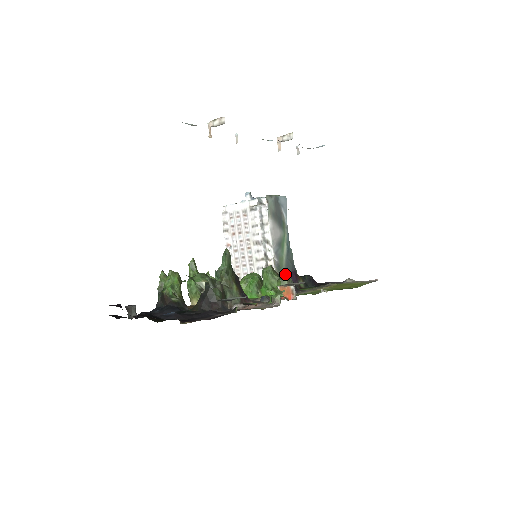
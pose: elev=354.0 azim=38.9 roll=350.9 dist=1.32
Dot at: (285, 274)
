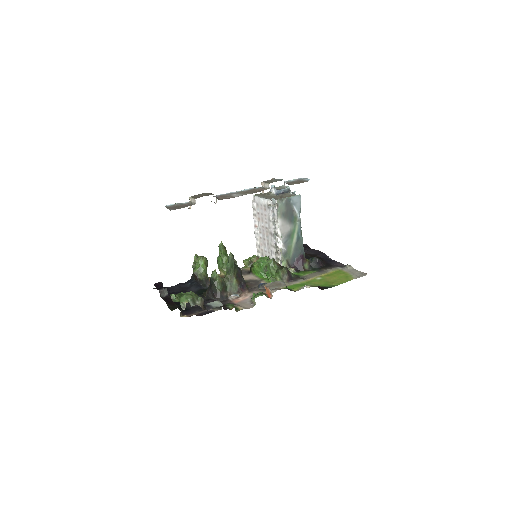
Dot at: (292, 258)
